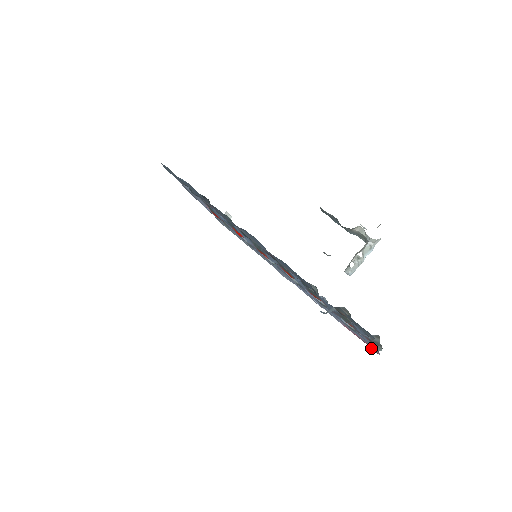
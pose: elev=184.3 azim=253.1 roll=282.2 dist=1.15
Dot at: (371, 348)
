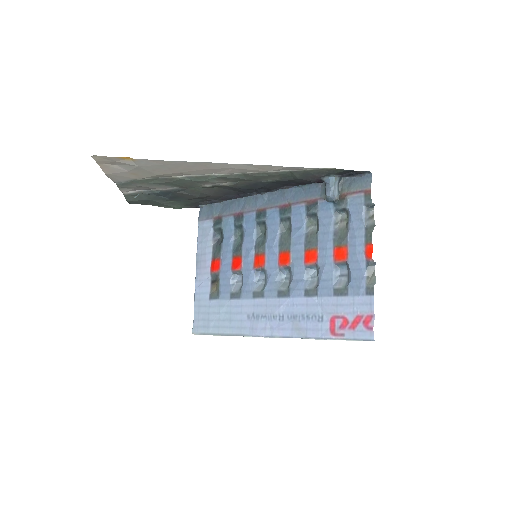
Dot at: (363, 338)
